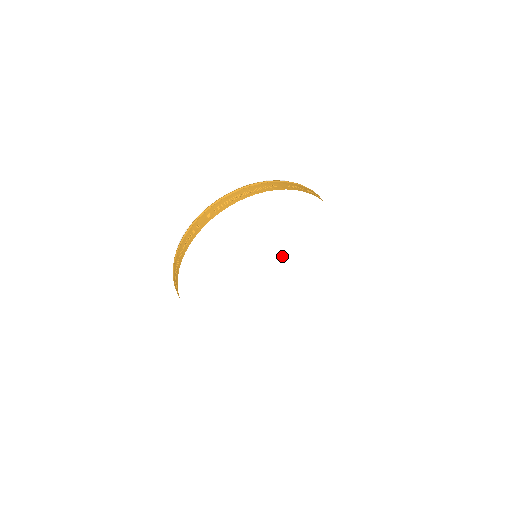
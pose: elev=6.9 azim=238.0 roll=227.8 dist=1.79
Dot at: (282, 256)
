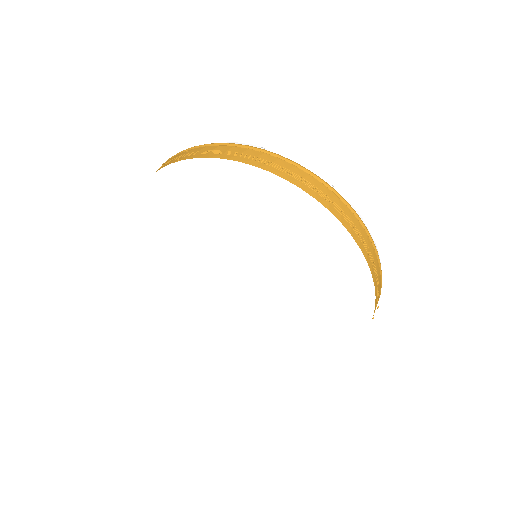
Dot at: (268, 266)
